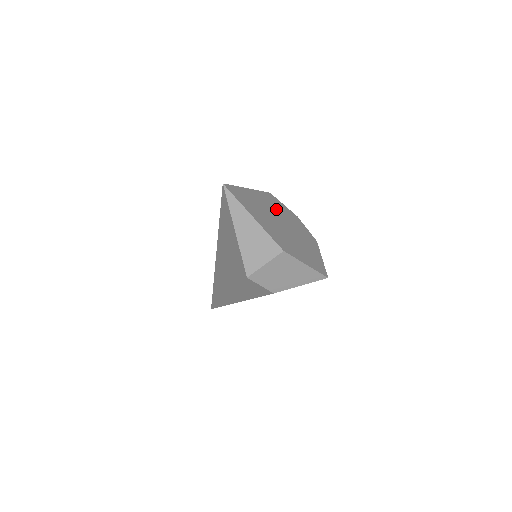
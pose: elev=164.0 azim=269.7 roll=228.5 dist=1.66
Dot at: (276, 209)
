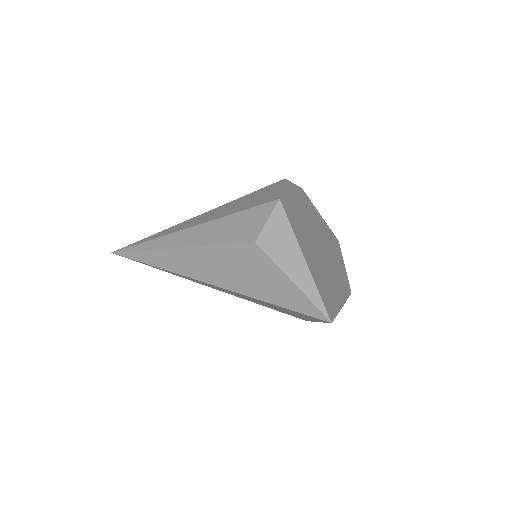
Dot at: (302, 226)
